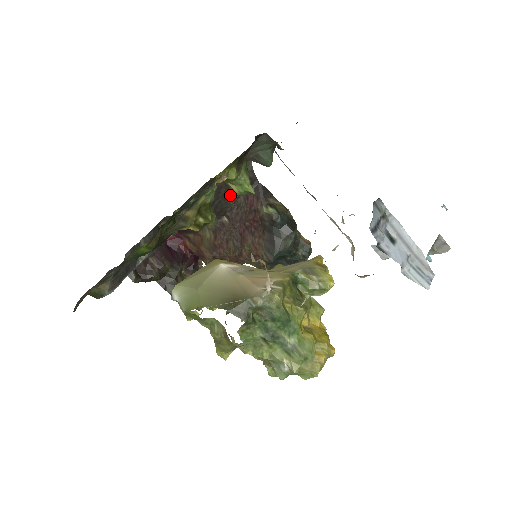
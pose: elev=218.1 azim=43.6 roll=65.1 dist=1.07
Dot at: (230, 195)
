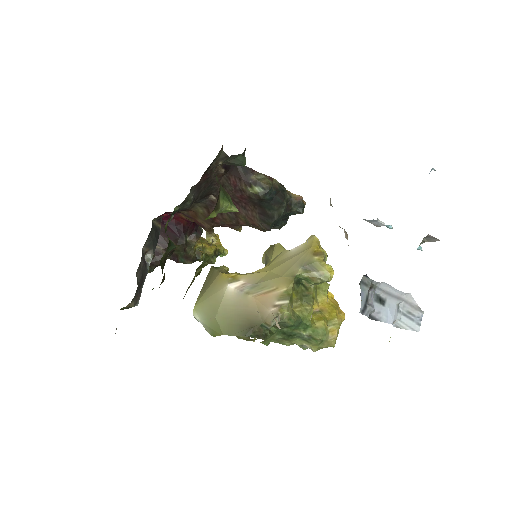
Dot at: (211, 183)
